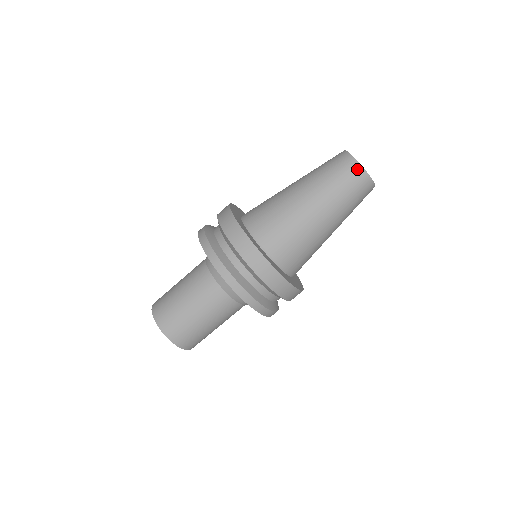
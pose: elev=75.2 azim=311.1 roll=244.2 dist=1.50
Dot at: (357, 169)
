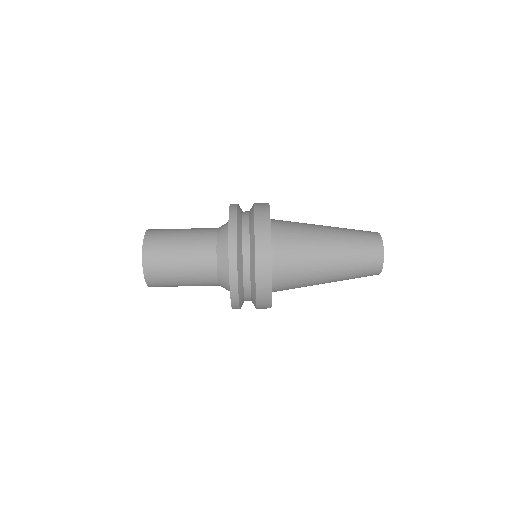
Dot at: (378, 266)
